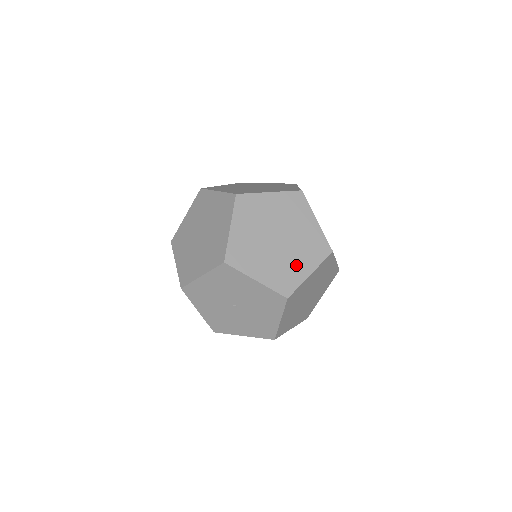
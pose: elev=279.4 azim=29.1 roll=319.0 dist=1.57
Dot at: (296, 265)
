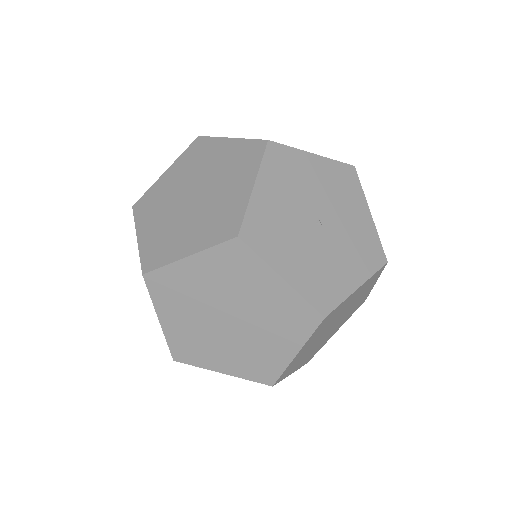
Dot at: occluded
